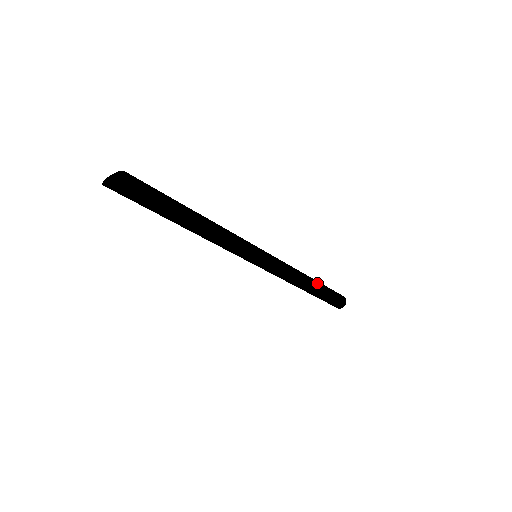
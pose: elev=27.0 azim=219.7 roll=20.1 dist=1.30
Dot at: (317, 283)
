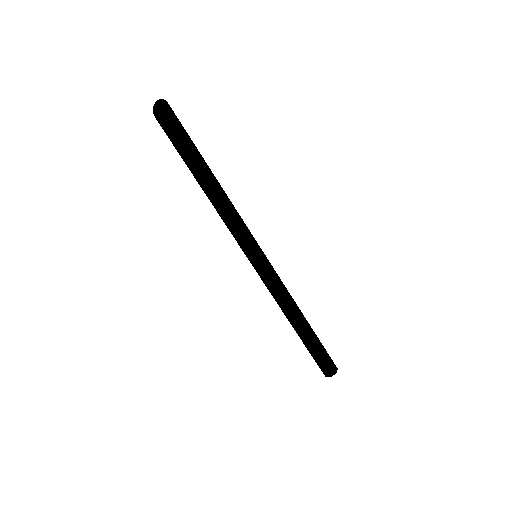
Dot at: (309, 324)
